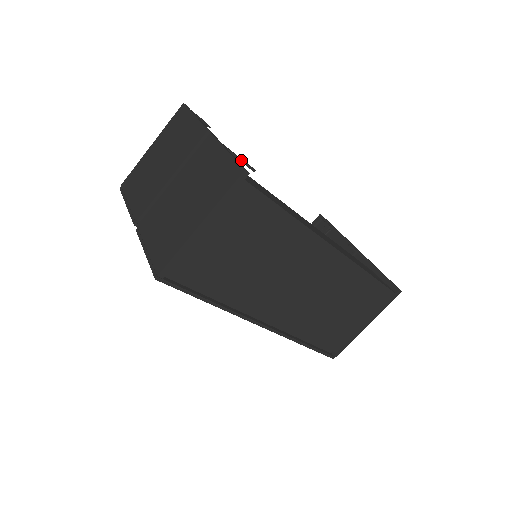
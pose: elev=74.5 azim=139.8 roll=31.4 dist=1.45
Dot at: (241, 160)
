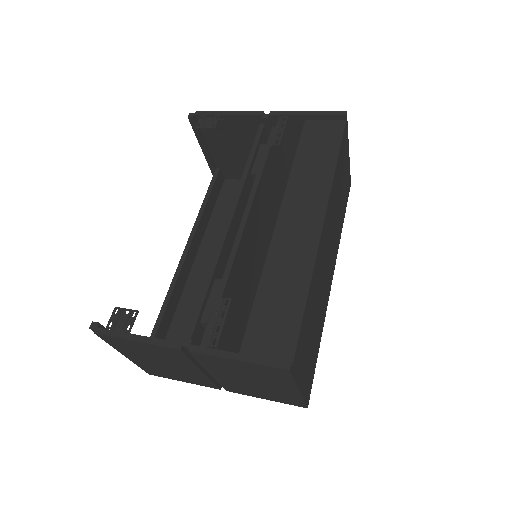
Dot at: (224, 321)
